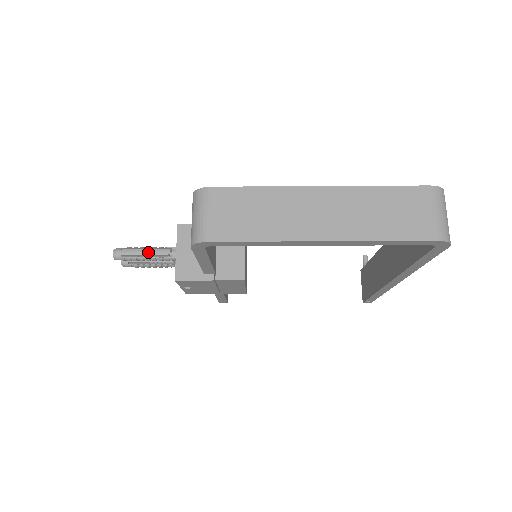
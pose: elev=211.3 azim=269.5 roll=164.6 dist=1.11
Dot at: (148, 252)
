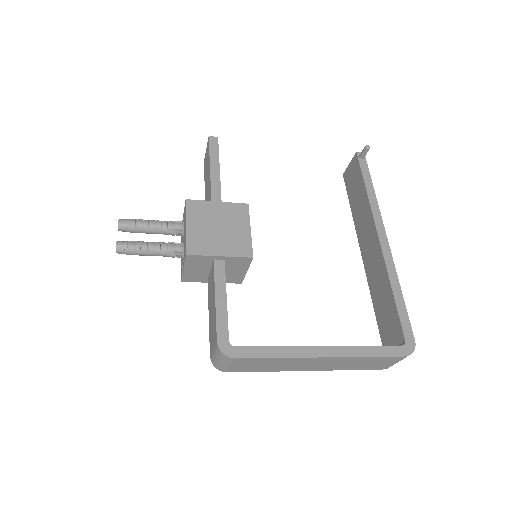
Dot at: (153, 255)
